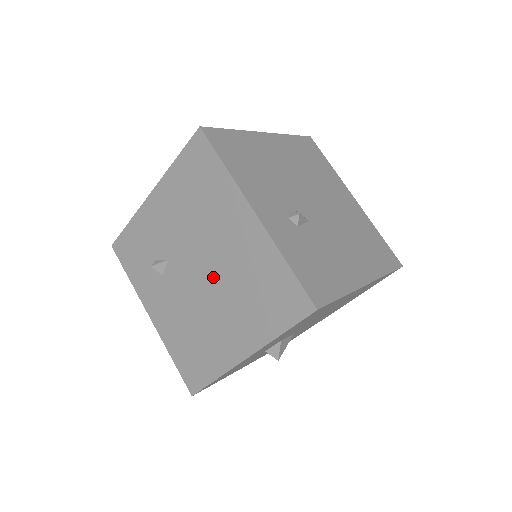
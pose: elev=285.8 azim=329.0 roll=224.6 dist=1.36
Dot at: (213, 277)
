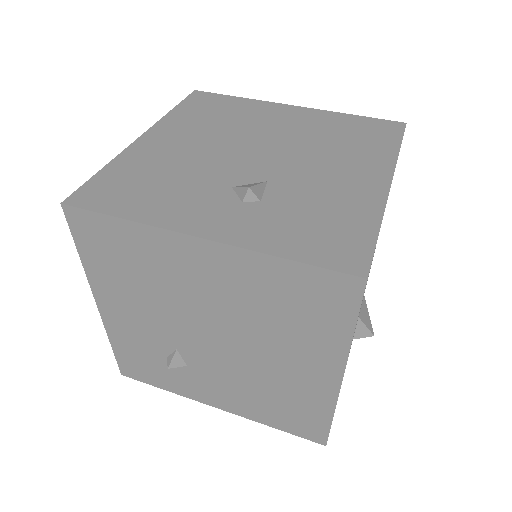
Dot at: (230, 332)
